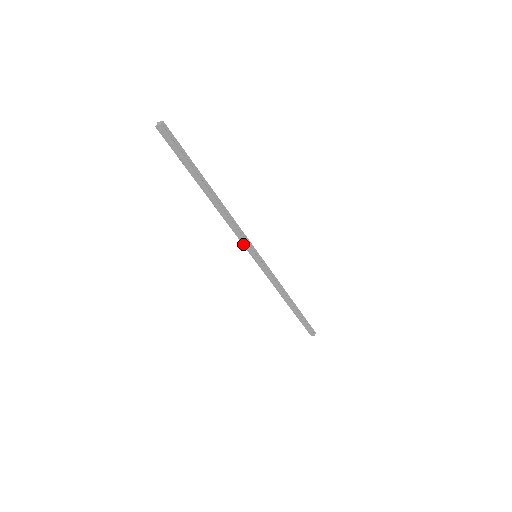
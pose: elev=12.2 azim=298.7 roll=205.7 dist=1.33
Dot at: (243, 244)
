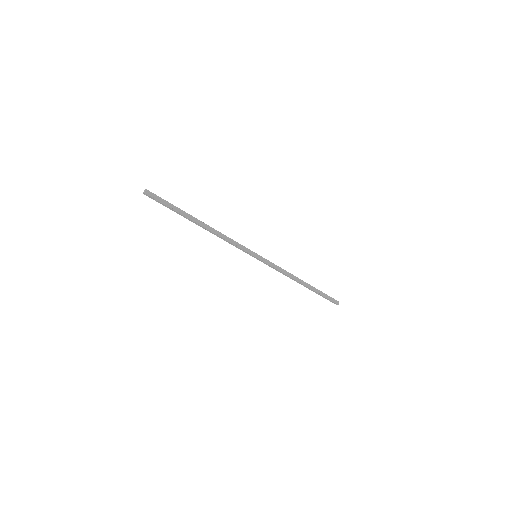
Dot at: occluded
